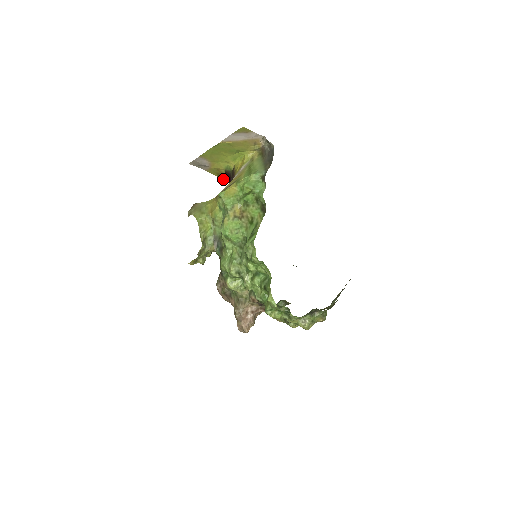
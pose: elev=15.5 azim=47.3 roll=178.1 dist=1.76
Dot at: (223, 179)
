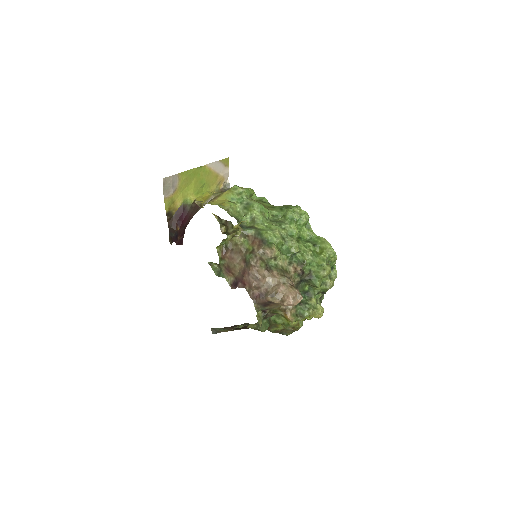
Dot at: (168, 218)
